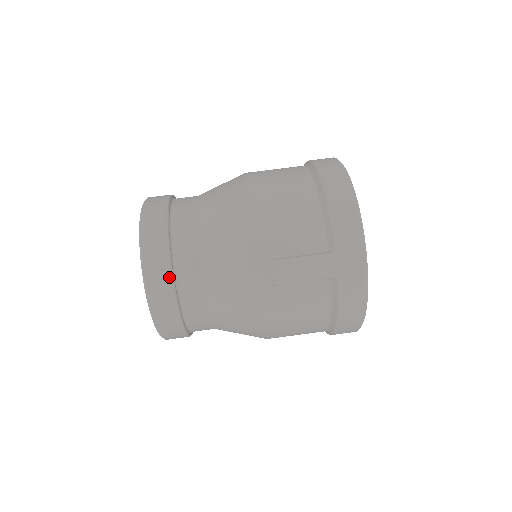
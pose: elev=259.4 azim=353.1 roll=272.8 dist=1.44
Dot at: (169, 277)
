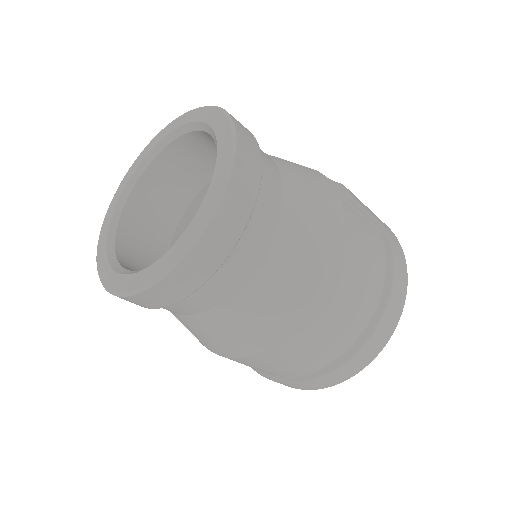
Dot at: (252, 135)
